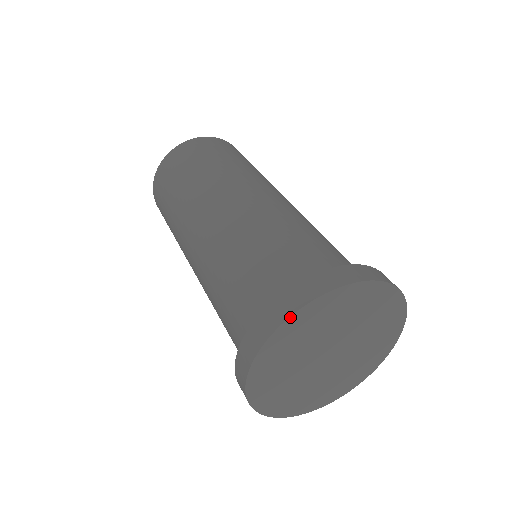
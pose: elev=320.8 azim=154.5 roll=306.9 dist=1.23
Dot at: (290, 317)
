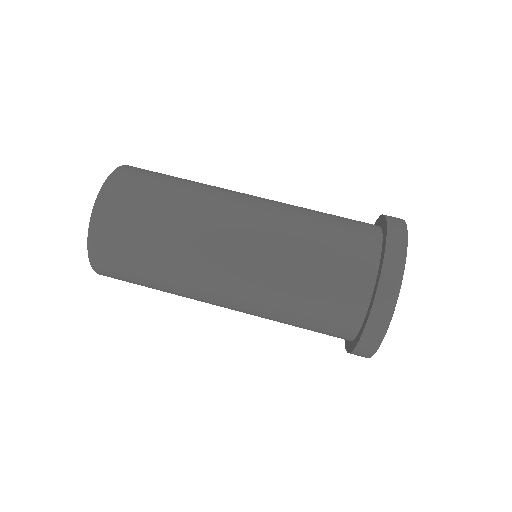
Dot at: (371, 356)
